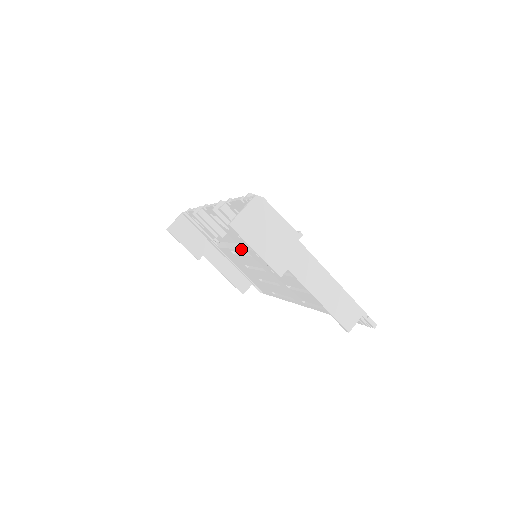
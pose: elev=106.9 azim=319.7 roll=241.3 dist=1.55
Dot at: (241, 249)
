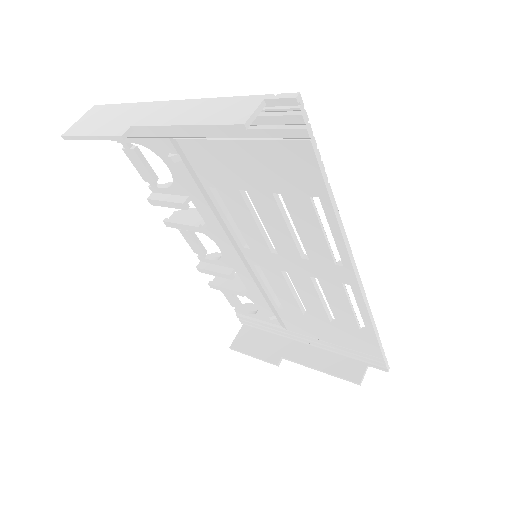
Dot at: (253, 272)
